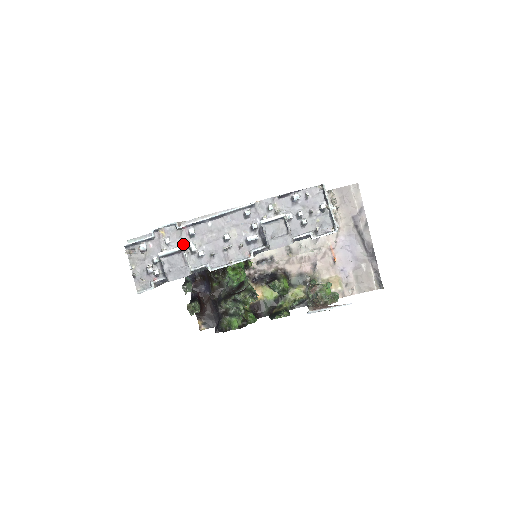
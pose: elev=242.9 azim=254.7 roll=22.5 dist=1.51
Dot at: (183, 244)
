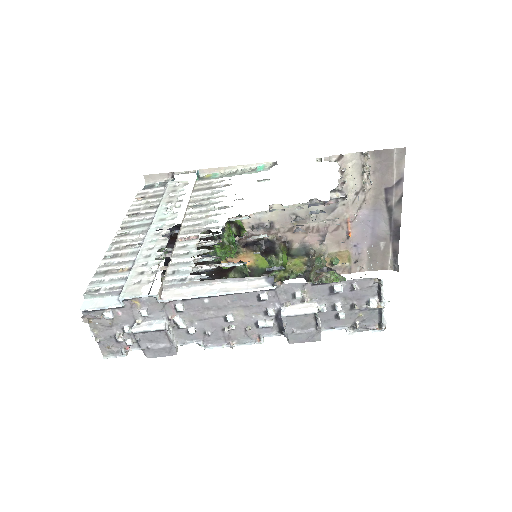
Dot at: (166, 317)
